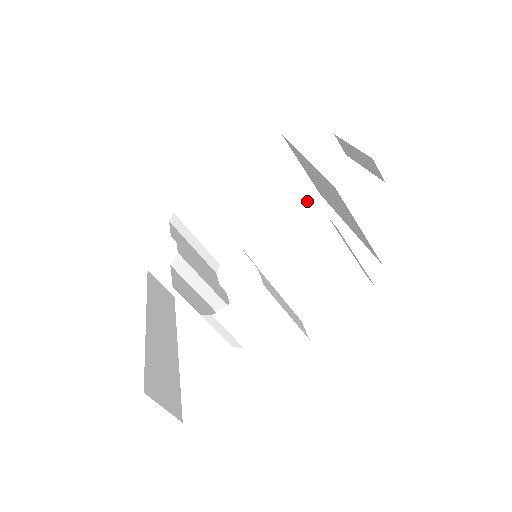
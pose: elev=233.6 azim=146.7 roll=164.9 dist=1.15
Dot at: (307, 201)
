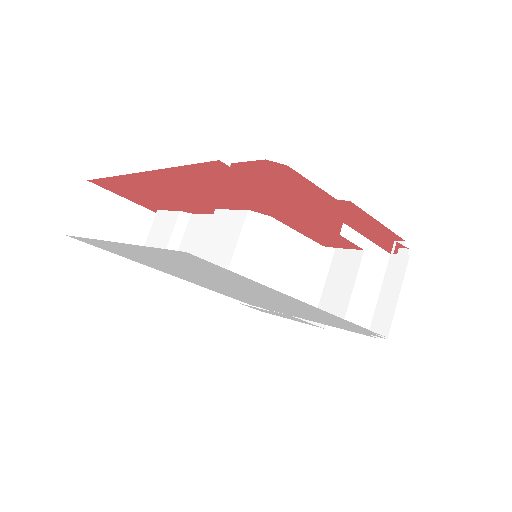
Dot at: occluded
